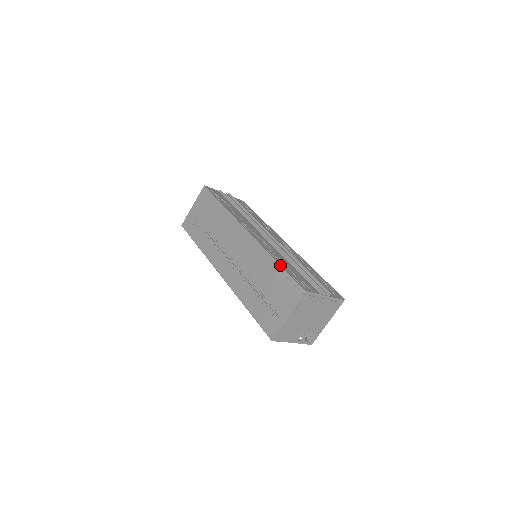
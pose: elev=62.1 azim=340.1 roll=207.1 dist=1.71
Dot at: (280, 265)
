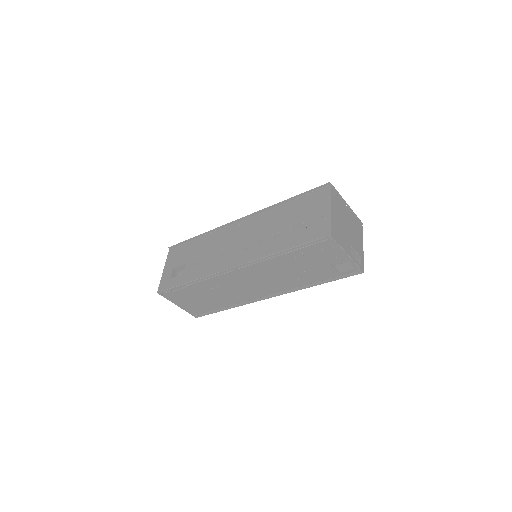
Dot at: (292, 197)
